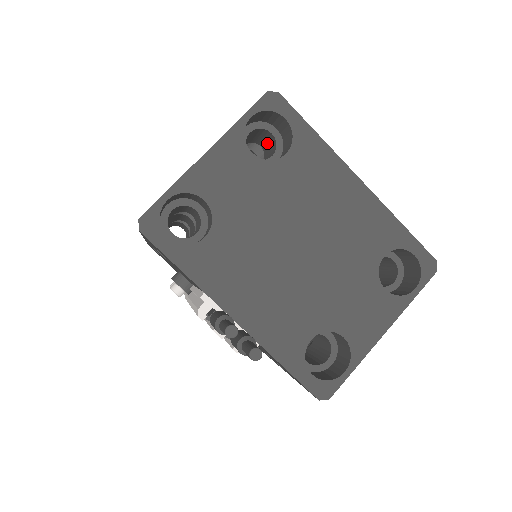
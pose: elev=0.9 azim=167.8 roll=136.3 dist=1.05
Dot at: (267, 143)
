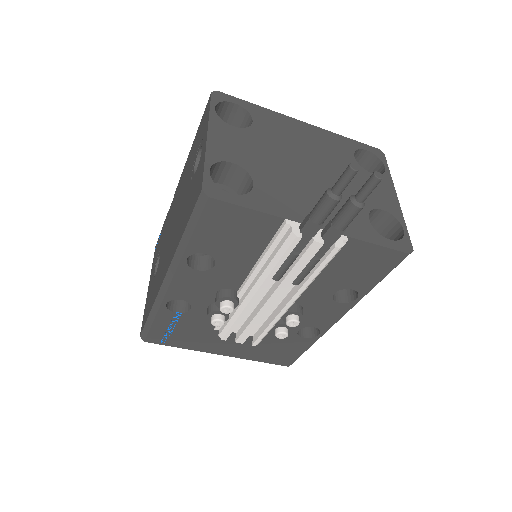
Dot at: occluded
